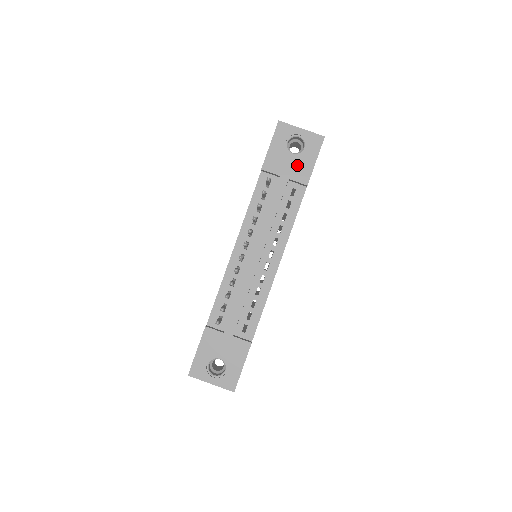
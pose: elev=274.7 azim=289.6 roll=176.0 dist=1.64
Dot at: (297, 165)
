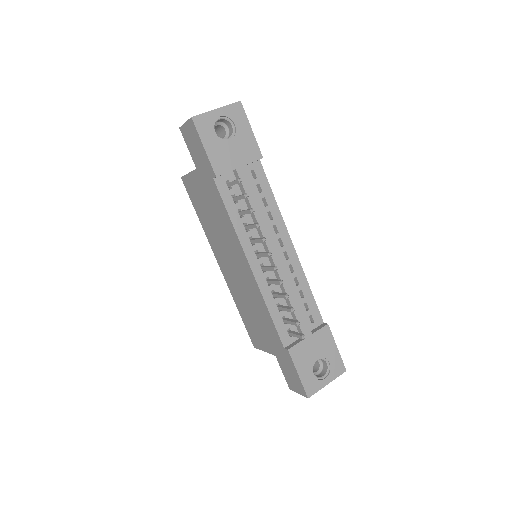
Dot at: (241, 147)
